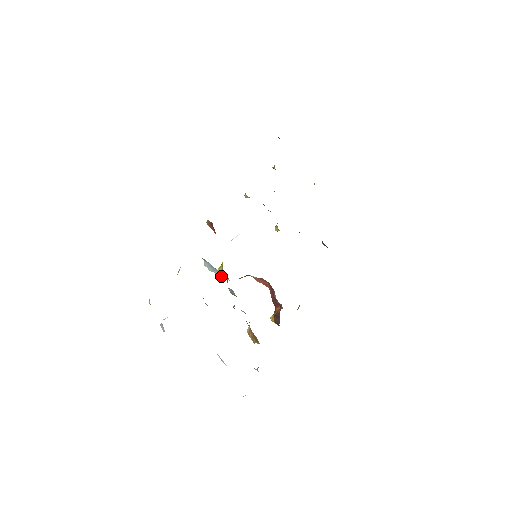
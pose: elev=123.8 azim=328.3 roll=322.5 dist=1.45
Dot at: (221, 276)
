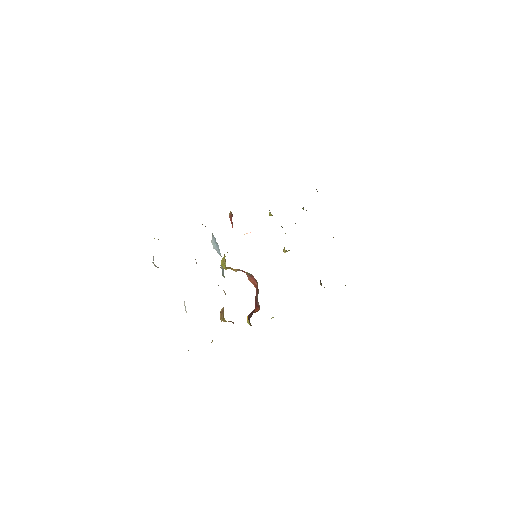
Dot at: (220, 253)
